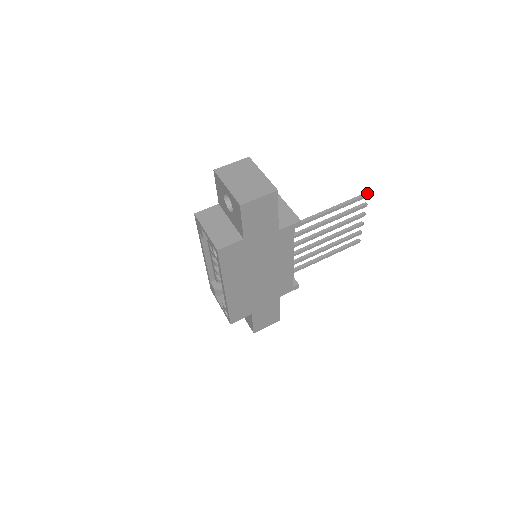
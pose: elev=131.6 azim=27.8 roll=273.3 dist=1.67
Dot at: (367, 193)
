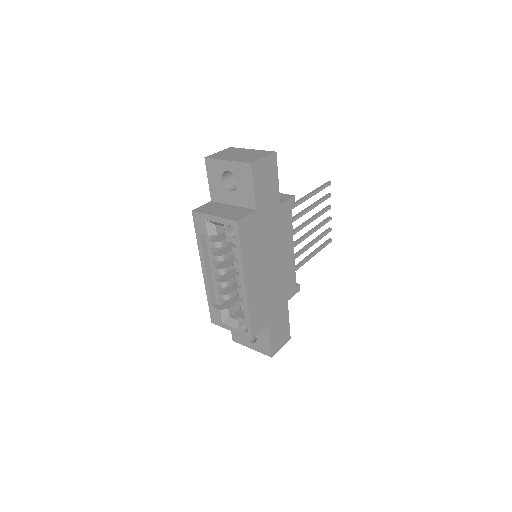
Dot at: (329, 181)
